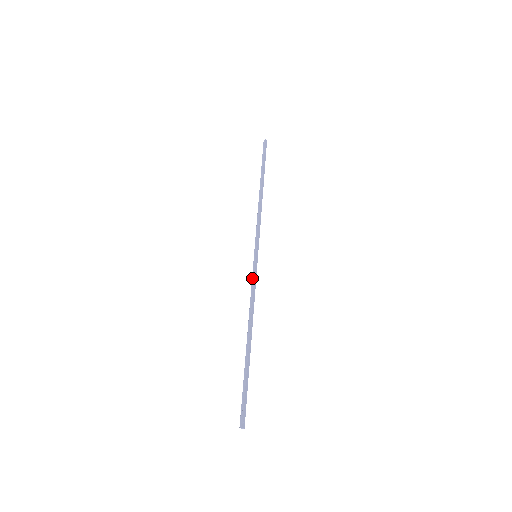
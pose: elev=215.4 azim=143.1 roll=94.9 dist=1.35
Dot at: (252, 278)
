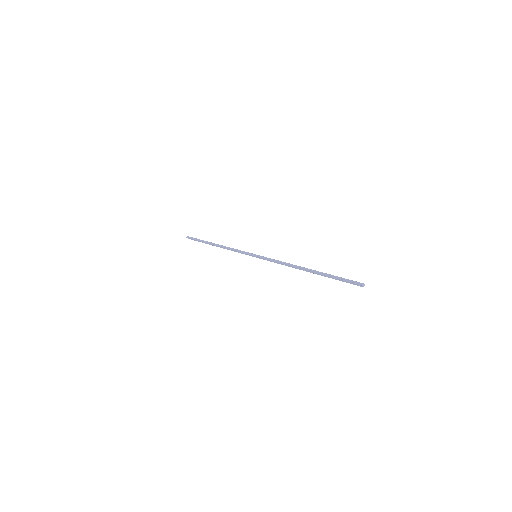
Dot at: (268, 259)
